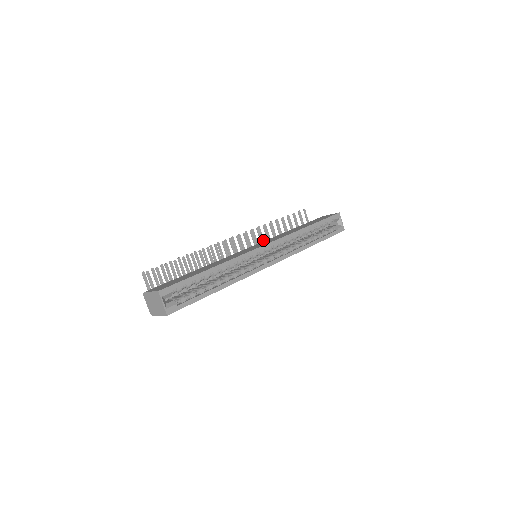
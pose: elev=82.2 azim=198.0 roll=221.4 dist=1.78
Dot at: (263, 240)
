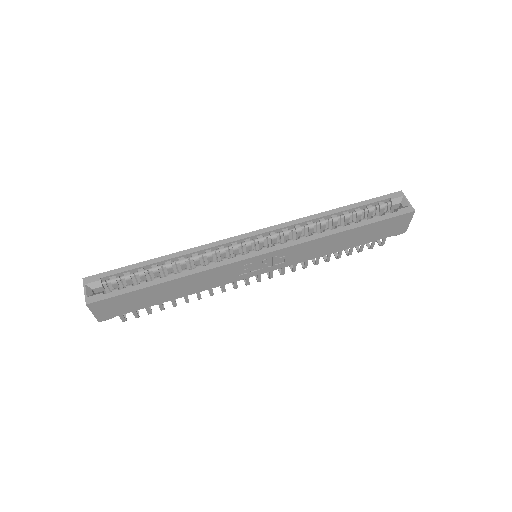
Dot at: occluded
